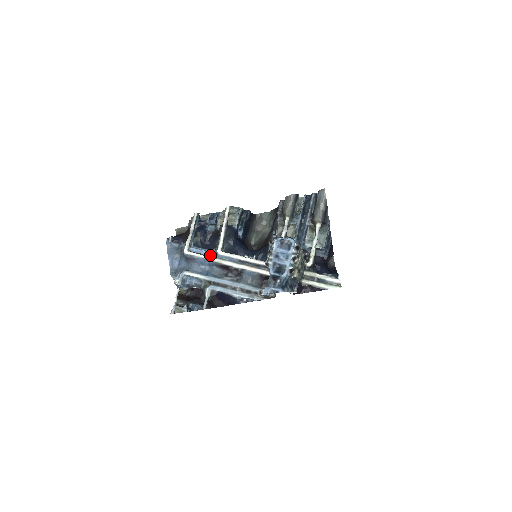
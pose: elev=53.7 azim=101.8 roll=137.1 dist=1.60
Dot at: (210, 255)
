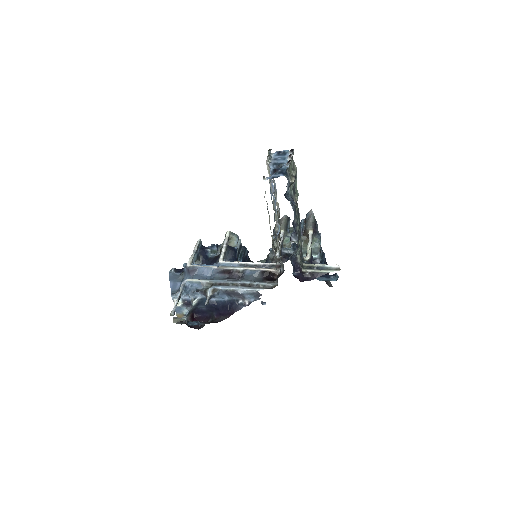
Dot at: occluded
